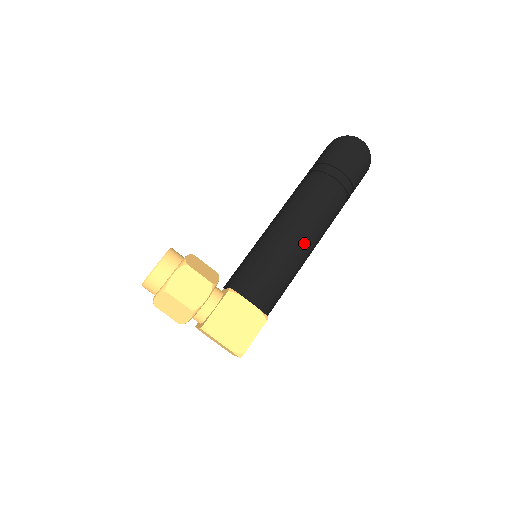
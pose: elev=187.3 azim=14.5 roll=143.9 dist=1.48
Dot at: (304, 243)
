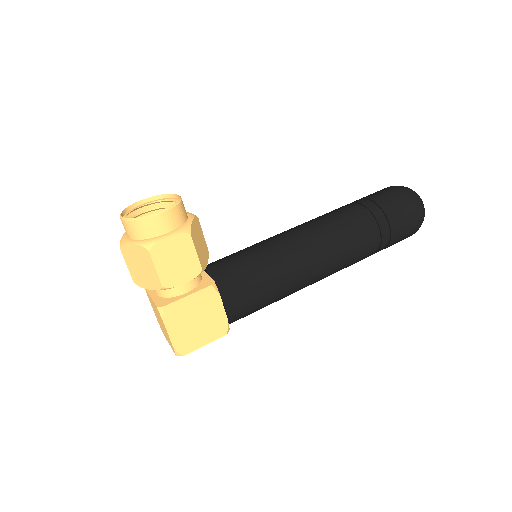
Dot at: (312, 278)
